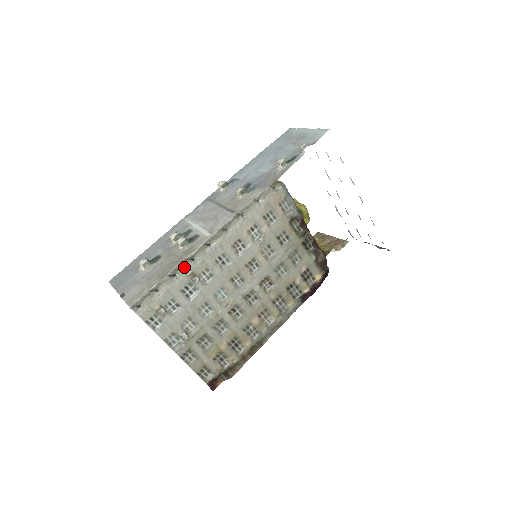
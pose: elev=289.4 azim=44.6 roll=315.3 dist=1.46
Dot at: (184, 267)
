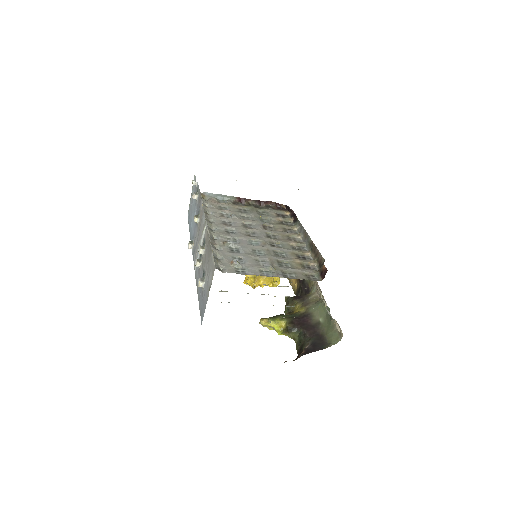
Dot at: (215, 244)
